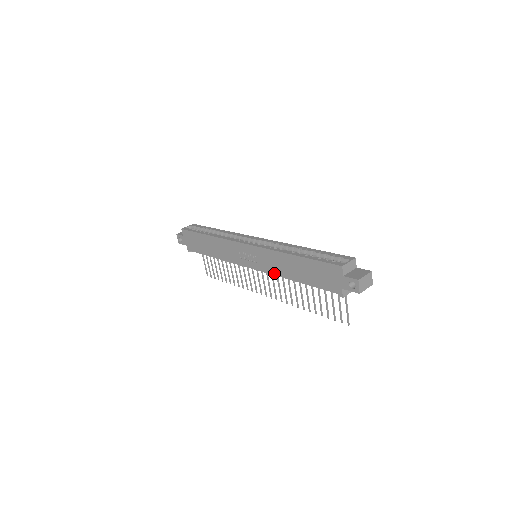
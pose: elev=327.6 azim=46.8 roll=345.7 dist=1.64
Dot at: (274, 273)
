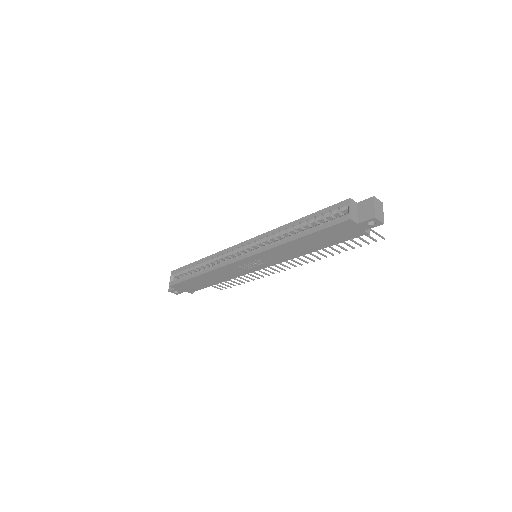
Dot at: (288, 259)
